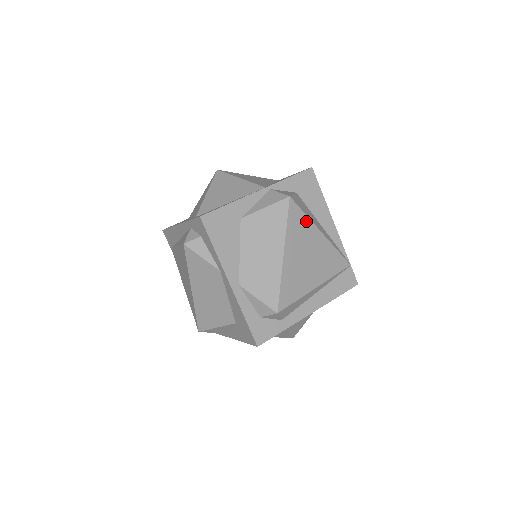
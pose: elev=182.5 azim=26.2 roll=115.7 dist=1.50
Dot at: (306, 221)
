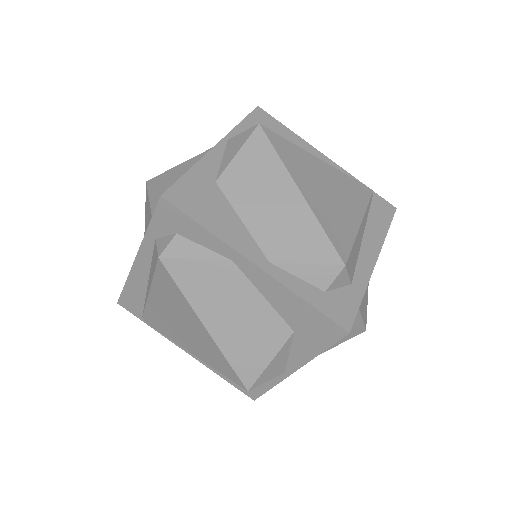
Dot at: (296, 149)
